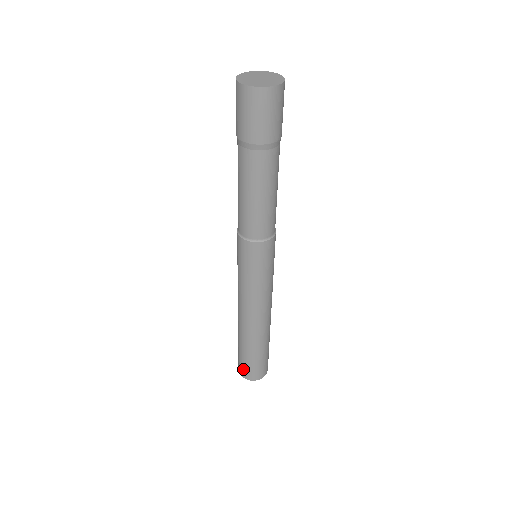
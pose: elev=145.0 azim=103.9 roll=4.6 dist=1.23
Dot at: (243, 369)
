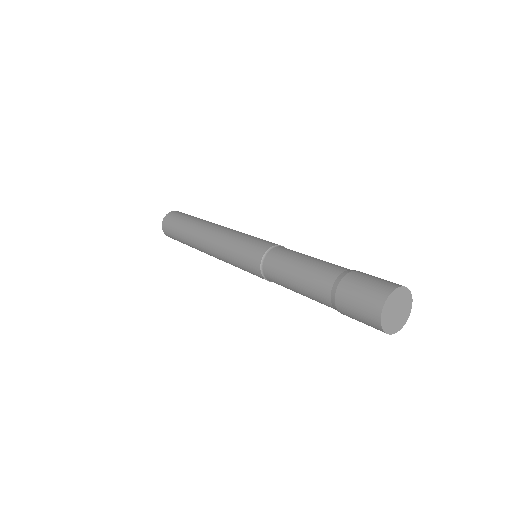
Dot at: occluded
